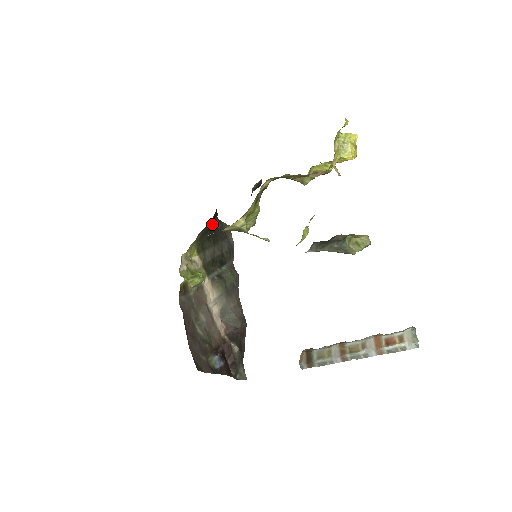
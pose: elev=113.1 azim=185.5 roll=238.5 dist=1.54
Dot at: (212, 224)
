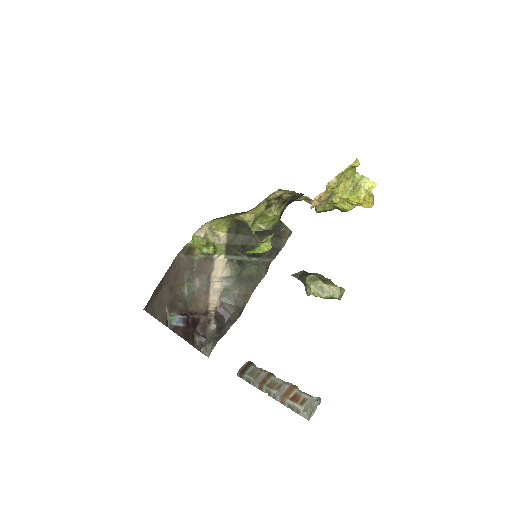
Dot at: occluded
